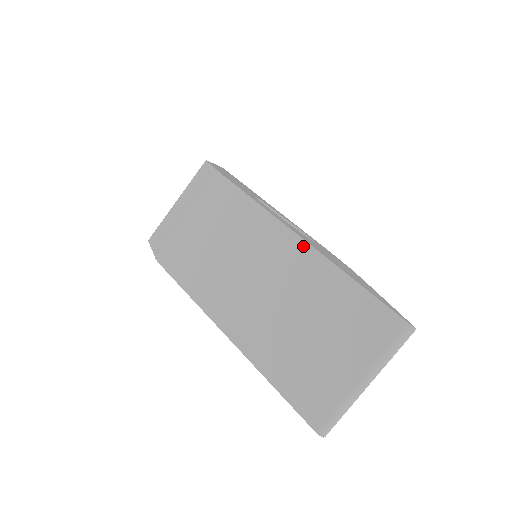
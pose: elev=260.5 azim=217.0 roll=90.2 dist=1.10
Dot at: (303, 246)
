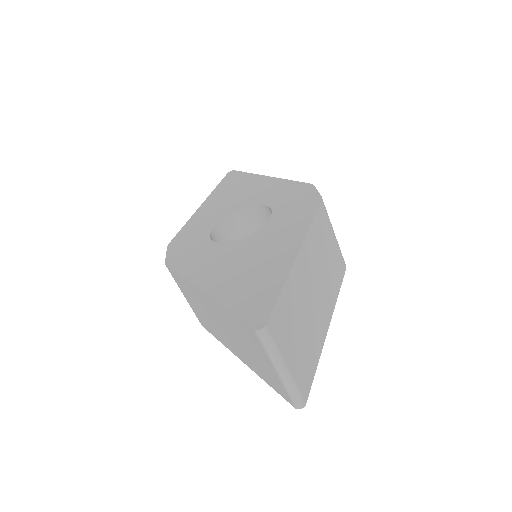
Dot at: (205, 296)
